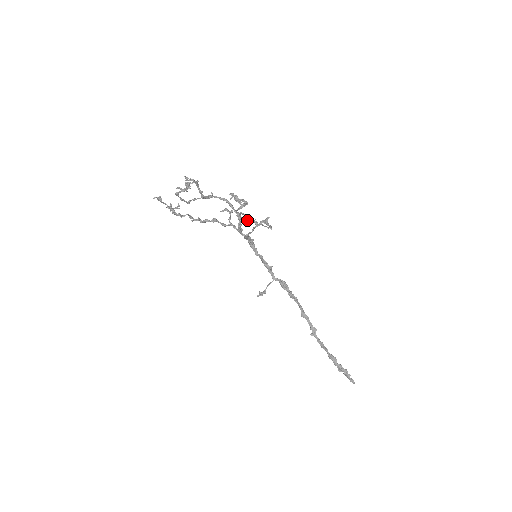
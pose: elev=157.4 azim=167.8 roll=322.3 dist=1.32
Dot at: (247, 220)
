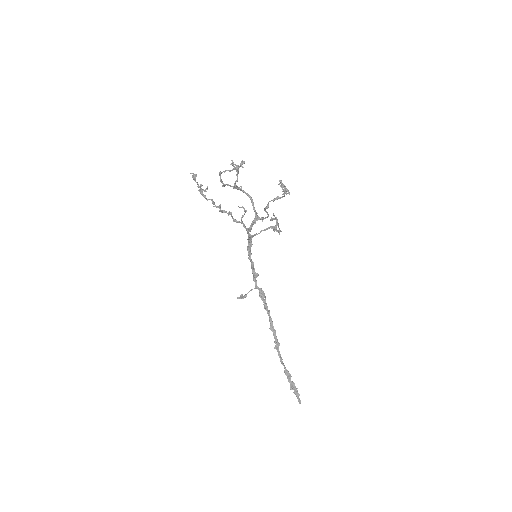
Dot at: (263, 219)
